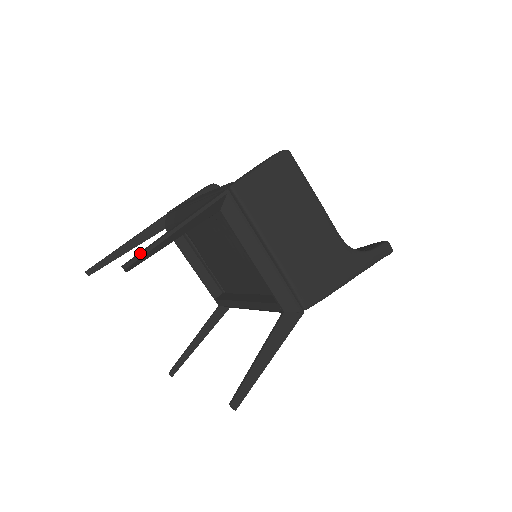
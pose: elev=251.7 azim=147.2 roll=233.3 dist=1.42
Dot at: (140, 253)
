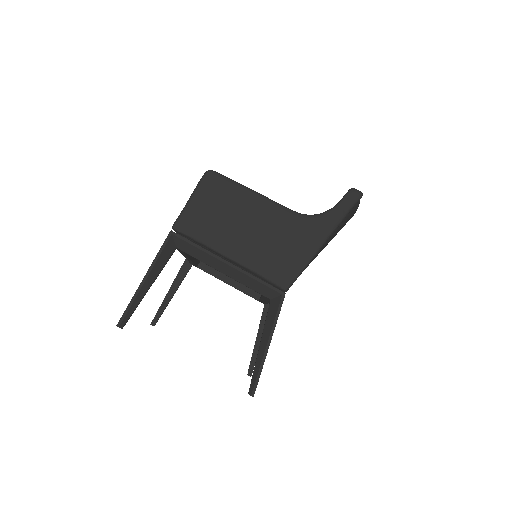
Dot at: (124, 311)
